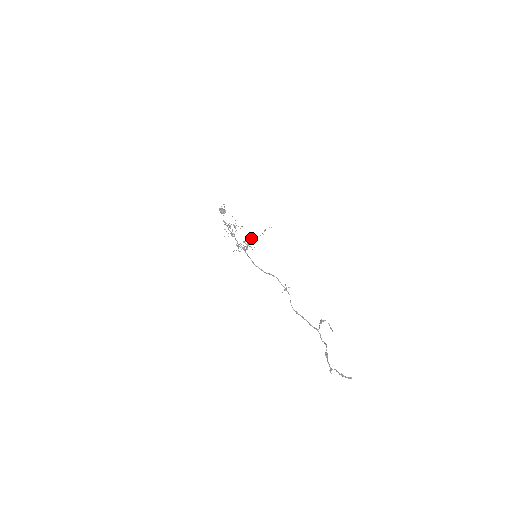
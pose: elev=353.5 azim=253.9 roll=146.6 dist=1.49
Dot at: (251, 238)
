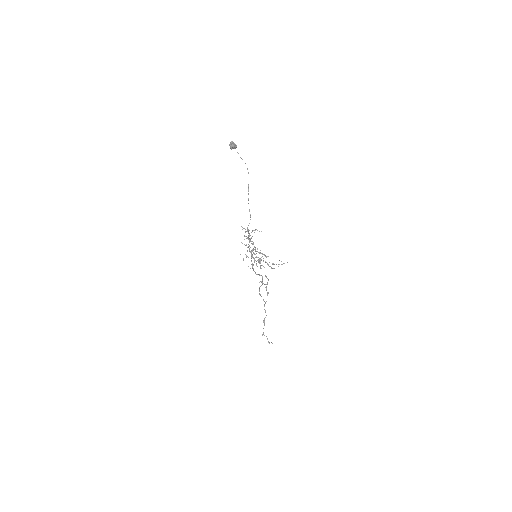
Dot at: occluded
